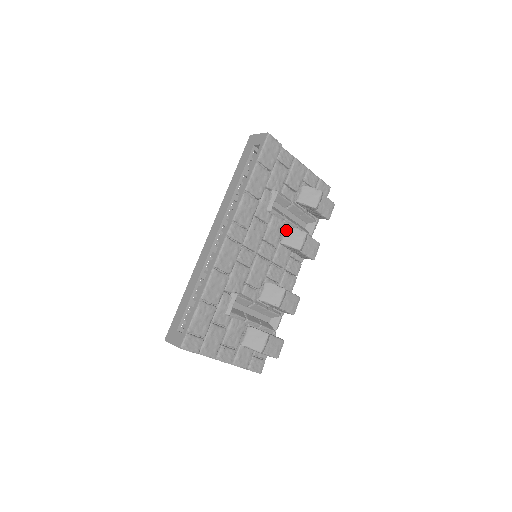
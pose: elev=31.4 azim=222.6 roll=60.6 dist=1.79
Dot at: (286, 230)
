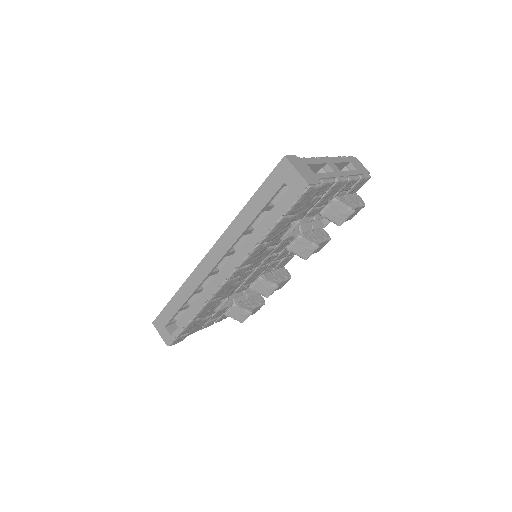
Dot at: (297, 240)
